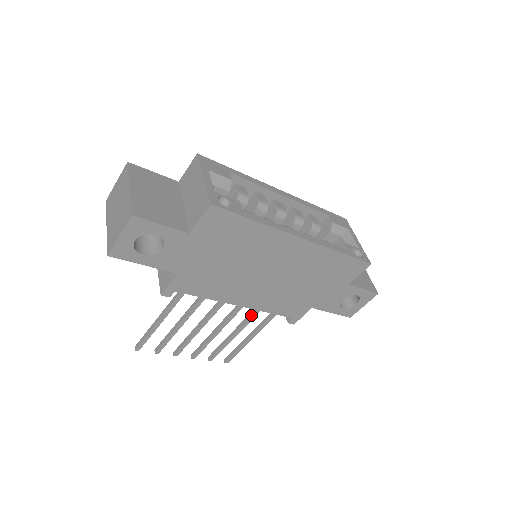
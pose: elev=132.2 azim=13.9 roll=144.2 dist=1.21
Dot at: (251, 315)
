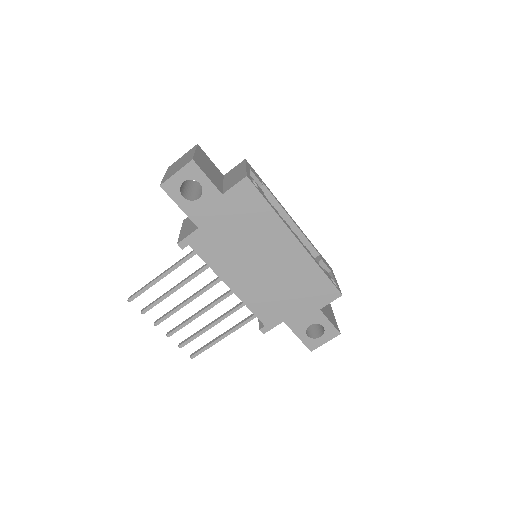
Dot at: (233, 309)
